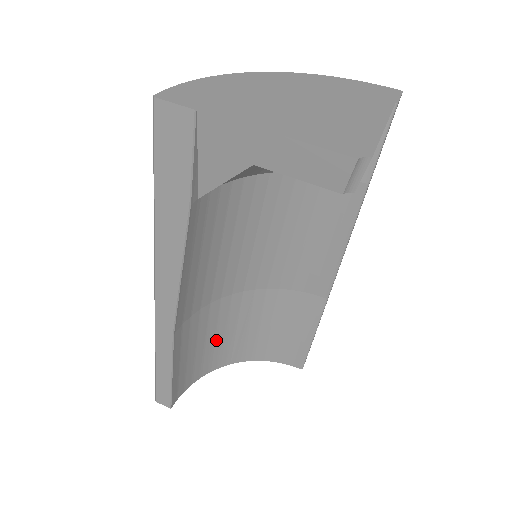
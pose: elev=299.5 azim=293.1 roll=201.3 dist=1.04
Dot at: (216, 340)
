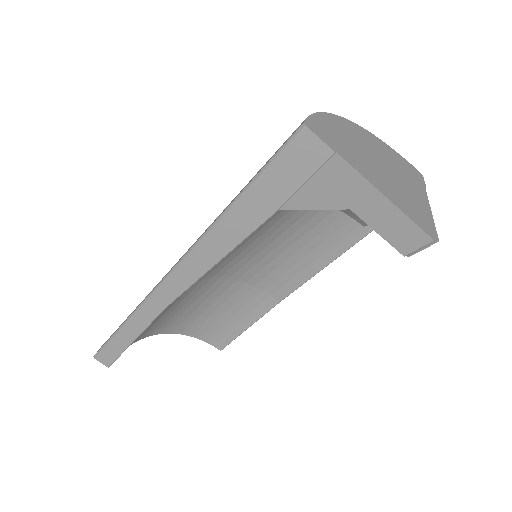
Dot at: (170, 312)
